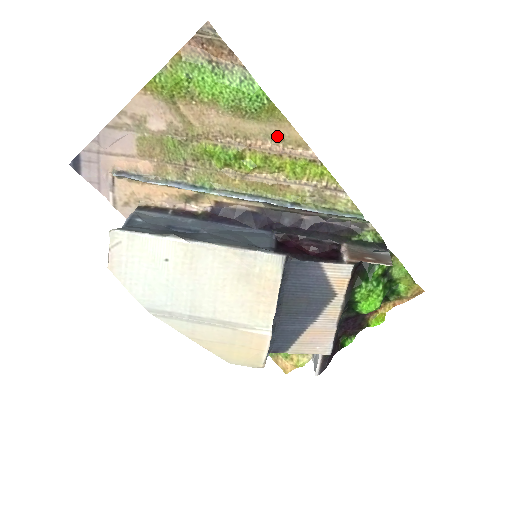
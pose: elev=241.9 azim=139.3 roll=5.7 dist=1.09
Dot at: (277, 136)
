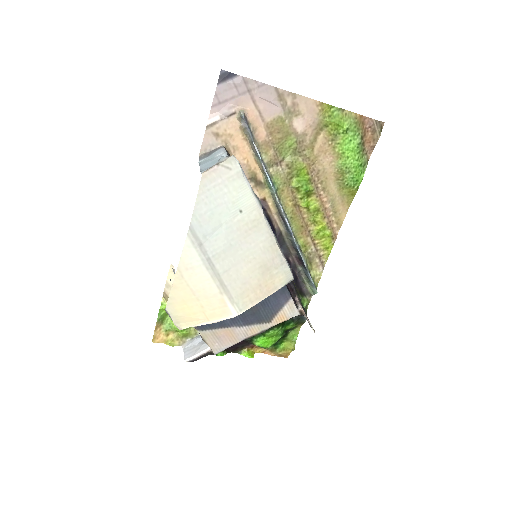
Dot at: (336, 207)
